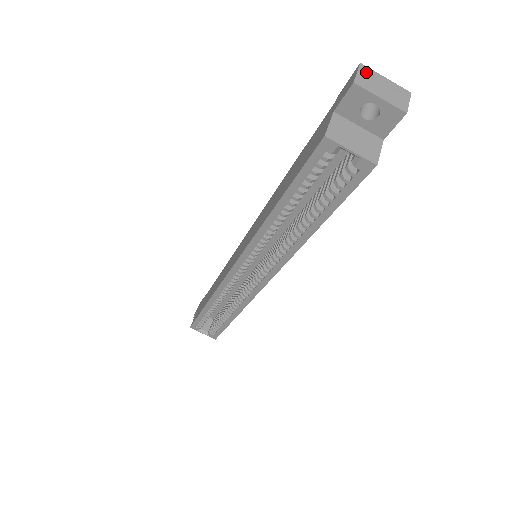
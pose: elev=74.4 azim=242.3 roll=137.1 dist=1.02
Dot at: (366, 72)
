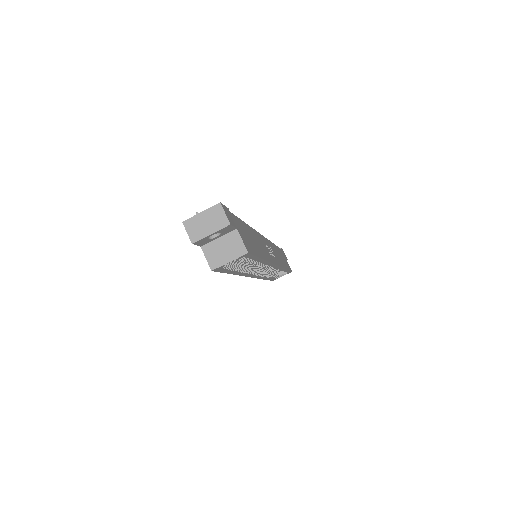
Dot at: (190, 225)
